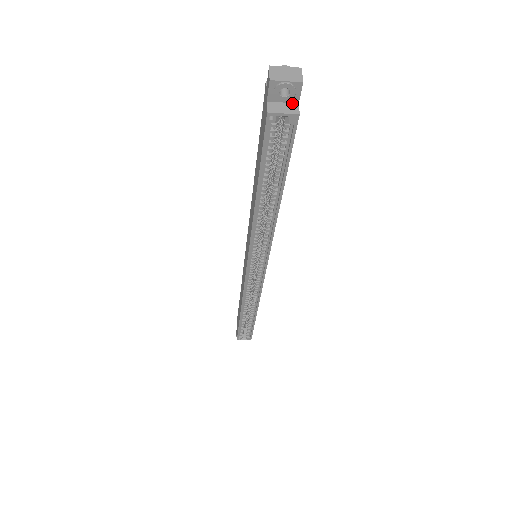
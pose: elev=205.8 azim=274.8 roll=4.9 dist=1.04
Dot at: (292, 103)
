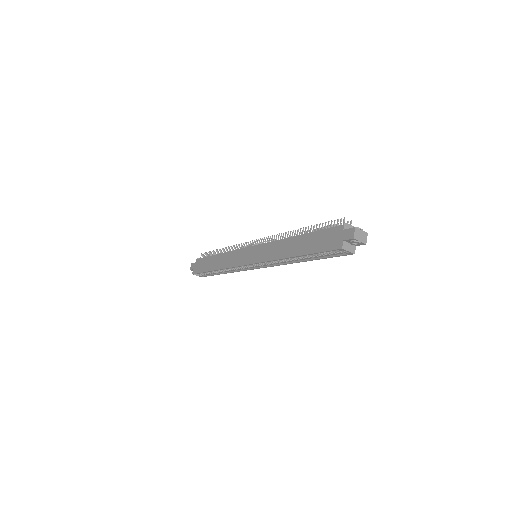
Dot at: (353, 245)
